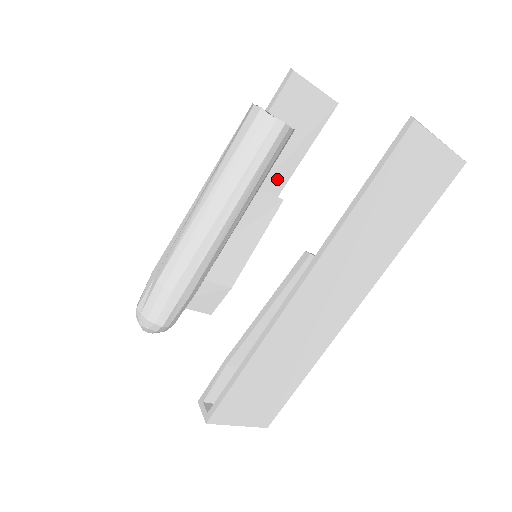
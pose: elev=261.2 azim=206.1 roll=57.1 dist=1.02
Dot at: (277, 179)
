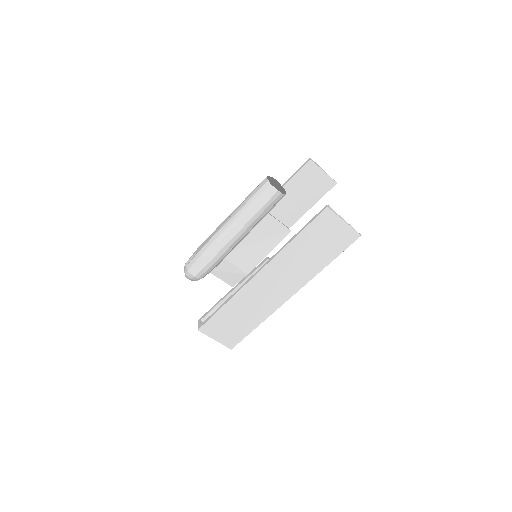
Dot at: (291, 217)
